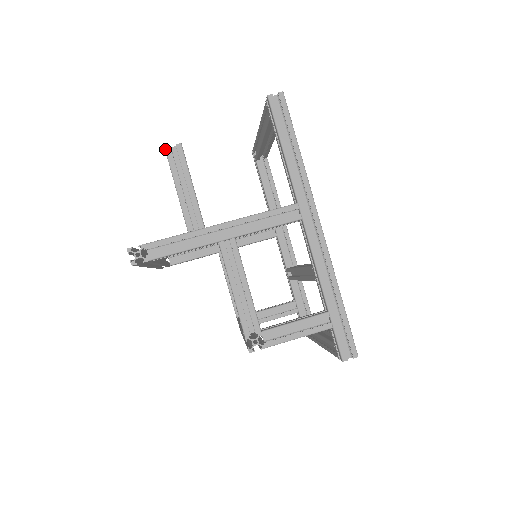
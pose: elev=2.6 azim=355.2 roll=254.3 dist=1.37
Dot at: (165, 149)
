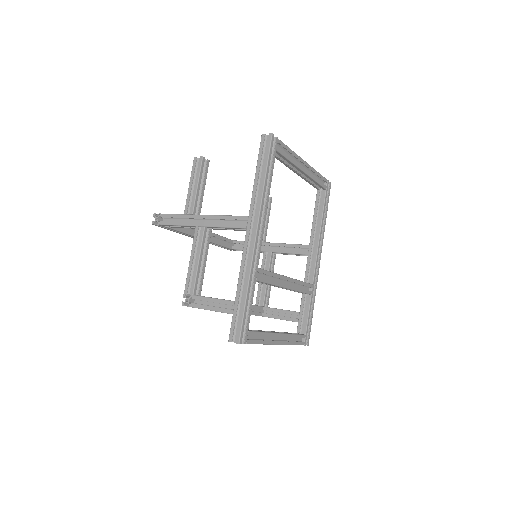
Dot at: (194, 158)
